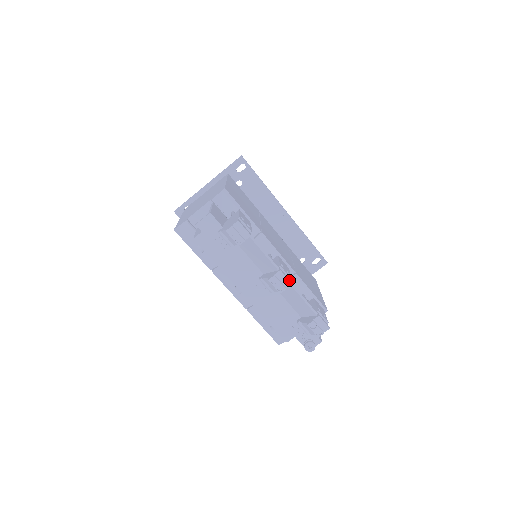
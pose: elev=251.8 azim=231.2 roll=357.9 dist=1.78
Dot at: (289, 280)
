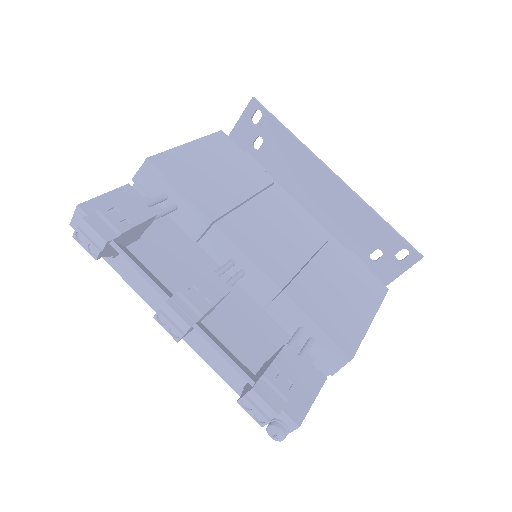
Dot at: (186, 319)
